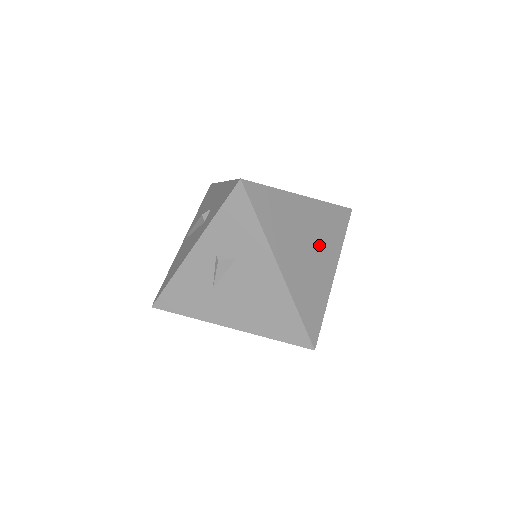
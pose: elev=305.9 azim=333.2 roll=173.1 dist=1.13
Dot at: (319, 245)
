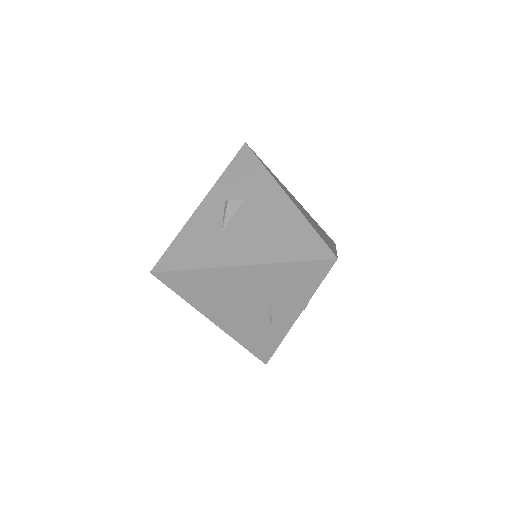
Dot at: (315, 224)
